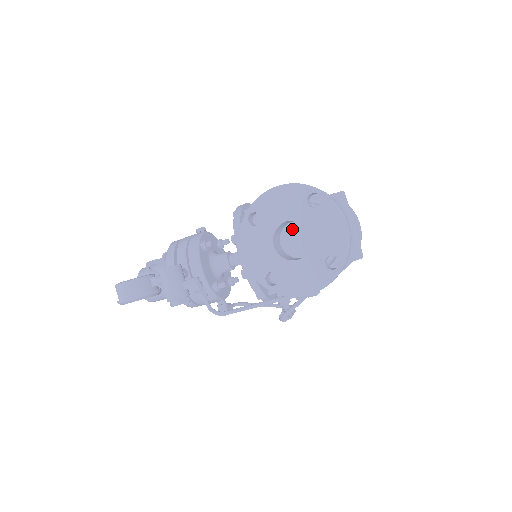
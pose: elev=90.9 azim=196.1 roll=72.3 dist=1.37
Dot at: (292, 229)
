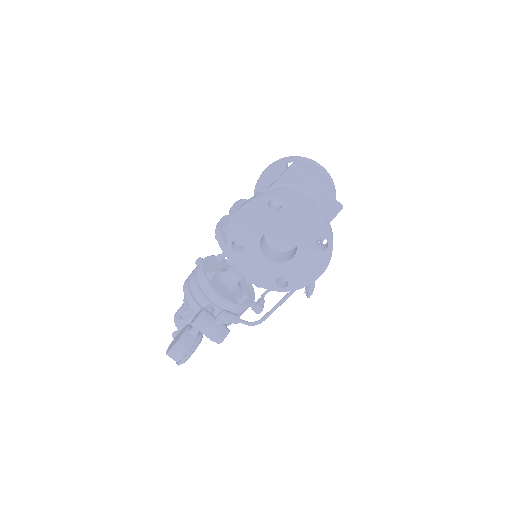
Dot at: (272, 230)
